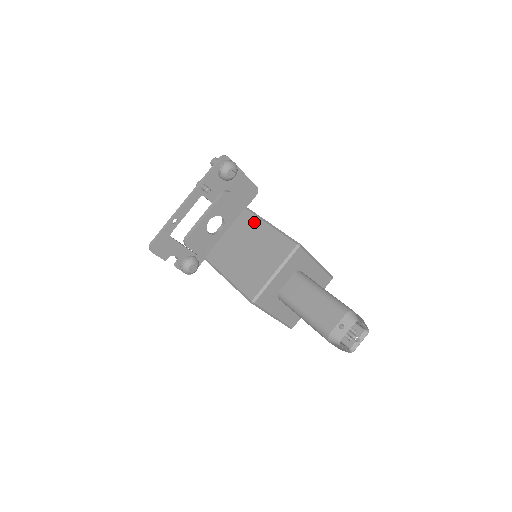
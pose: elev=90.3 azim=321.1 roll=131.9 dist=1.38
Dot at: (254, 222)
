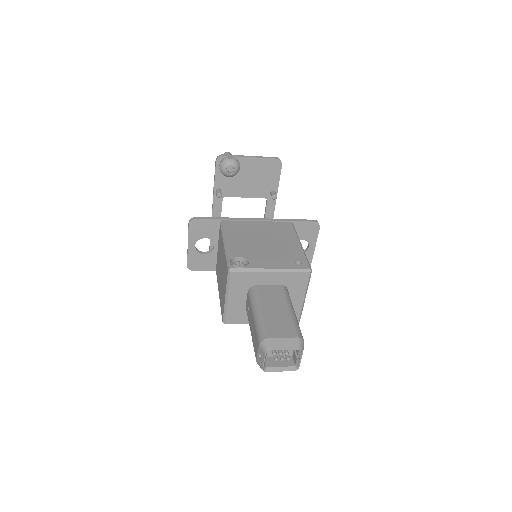
Dot at: (221, 239)
